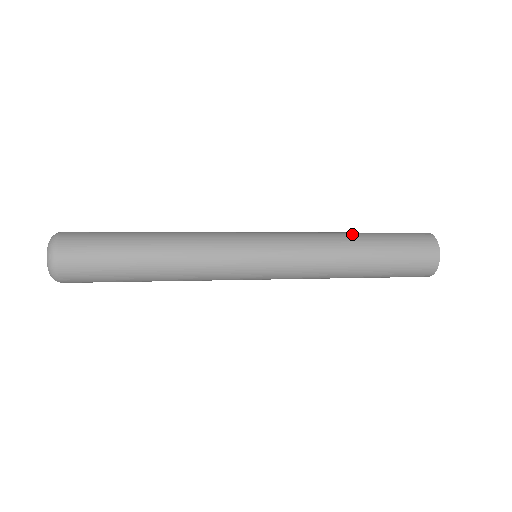
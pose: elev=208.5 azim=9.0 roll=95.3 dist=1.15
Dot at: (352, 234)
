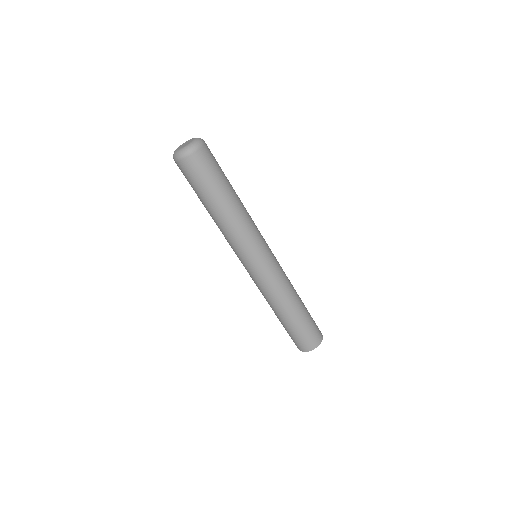
Dot at: occluded
